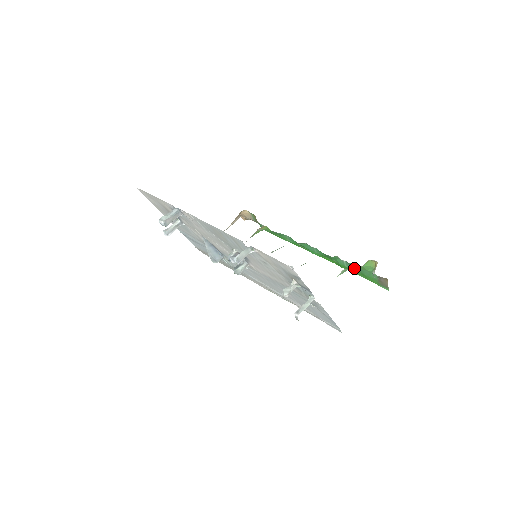
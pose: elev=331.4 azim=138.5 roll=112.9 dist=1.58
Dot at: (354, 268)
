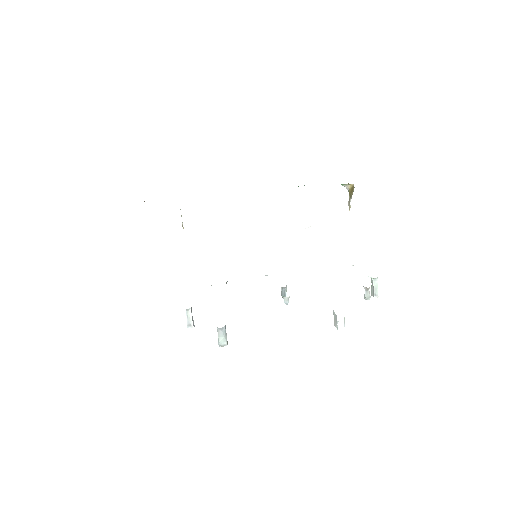
Dot at: occluded
